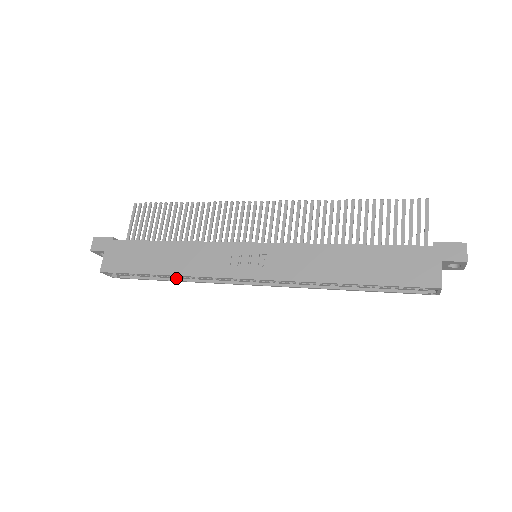
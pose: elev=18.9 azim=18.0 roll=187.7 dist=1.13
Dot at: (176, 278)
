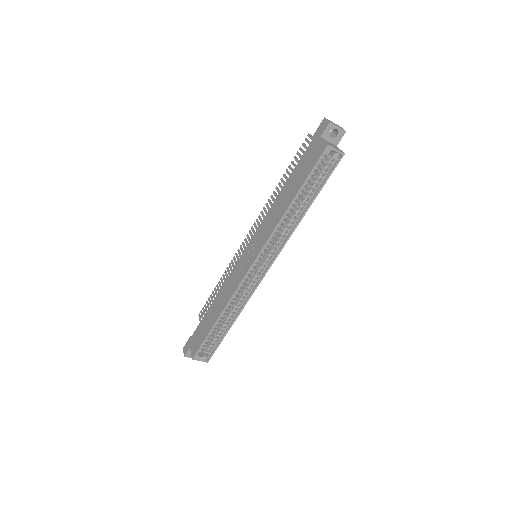
Dot at: (233, 320)
